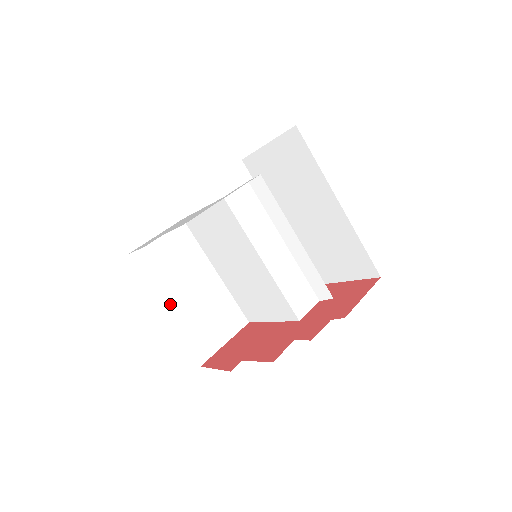
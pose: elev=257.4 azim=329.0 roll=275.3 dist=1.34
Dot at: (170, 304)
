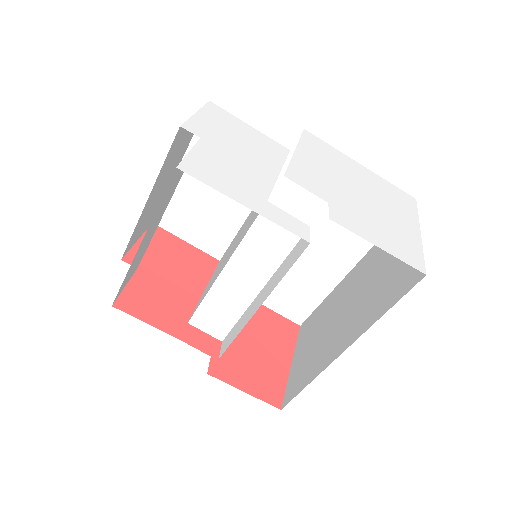
Dot at: occluded
